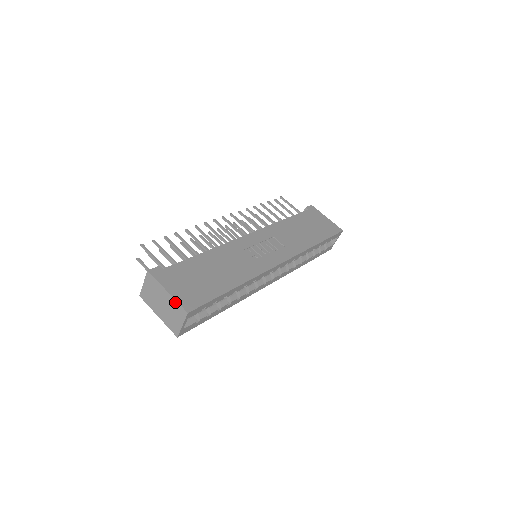
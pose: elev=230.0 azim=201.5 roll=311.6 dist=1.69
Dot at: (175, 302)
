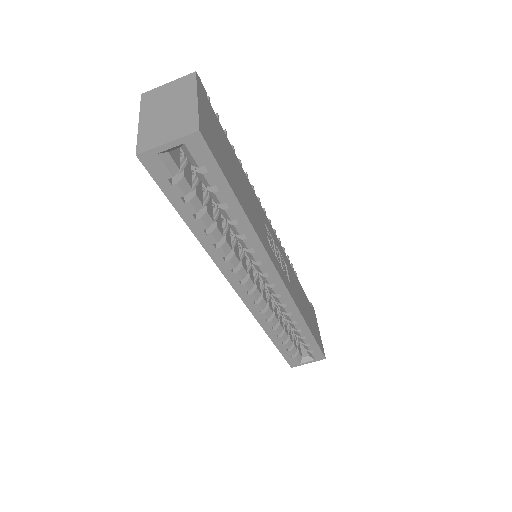
Dot at: (194, 113)
